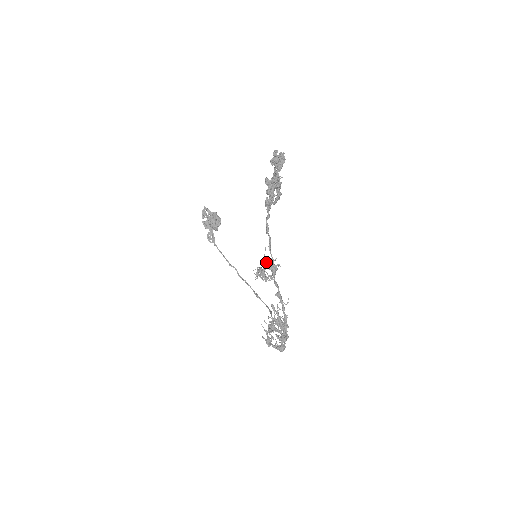
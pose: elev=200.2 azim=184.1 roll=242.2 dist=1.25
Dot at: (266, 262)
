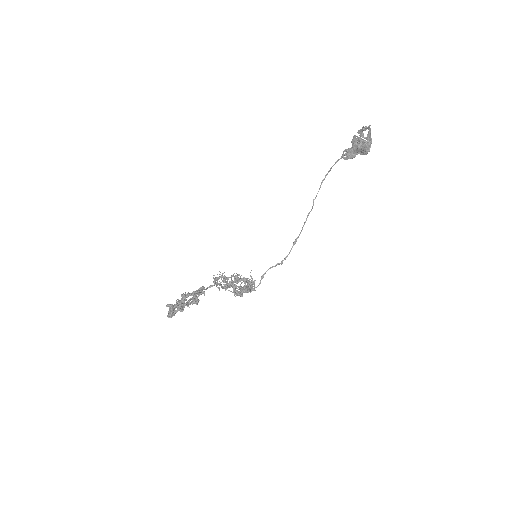
Dot at: (224, 281)
